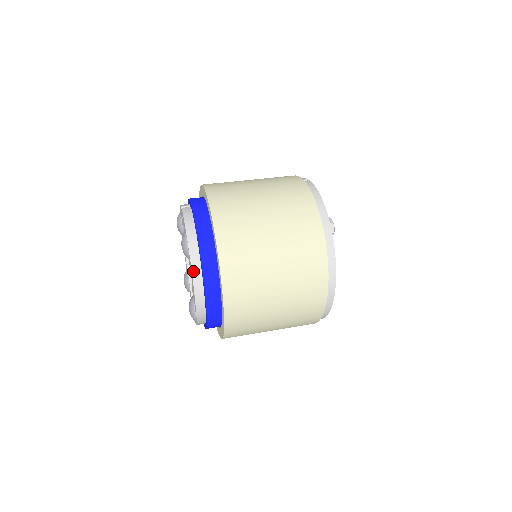
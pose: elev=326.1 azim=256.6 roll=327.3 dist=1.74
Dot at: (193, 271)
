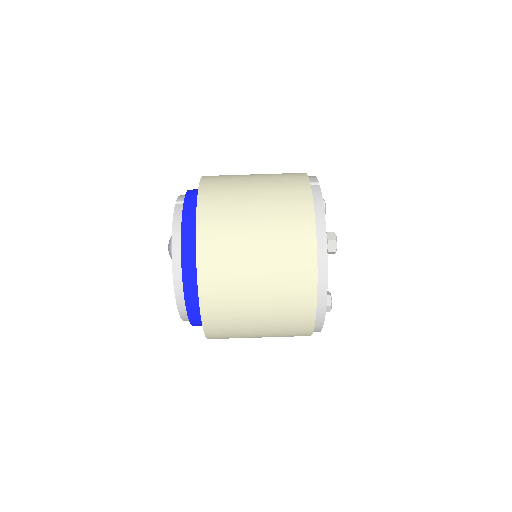
Dot at: (174, 279)
